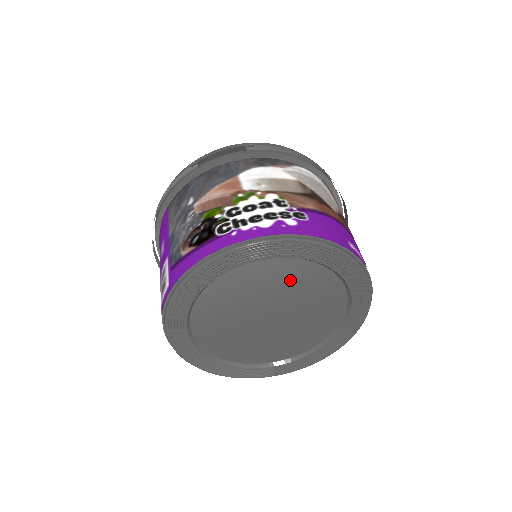
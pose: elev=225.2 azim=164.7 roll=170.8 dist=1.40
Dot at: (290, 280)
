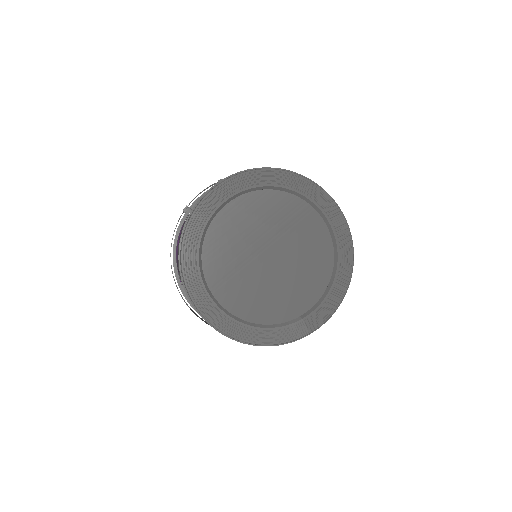
Dot at: (266, 213)
